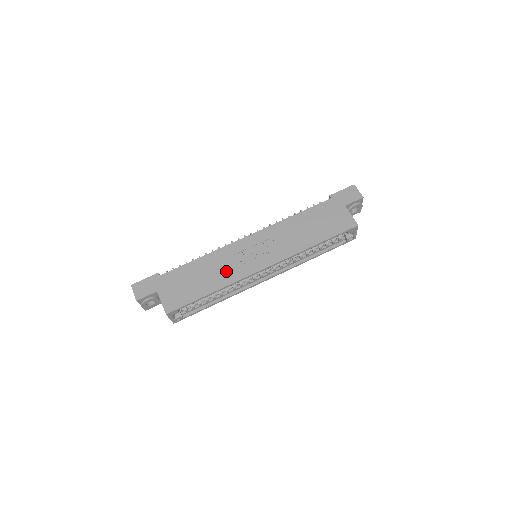
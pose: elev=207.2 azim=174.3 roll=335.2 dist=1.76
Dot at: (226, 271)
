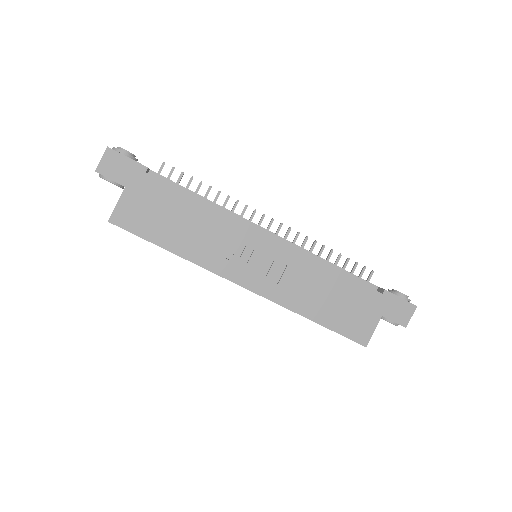
Dot at: (209, 247)
